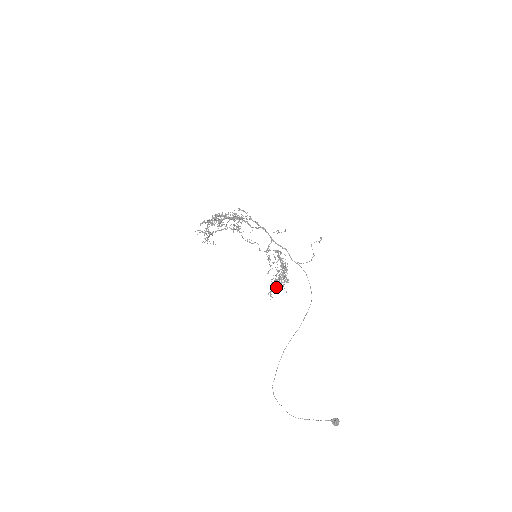
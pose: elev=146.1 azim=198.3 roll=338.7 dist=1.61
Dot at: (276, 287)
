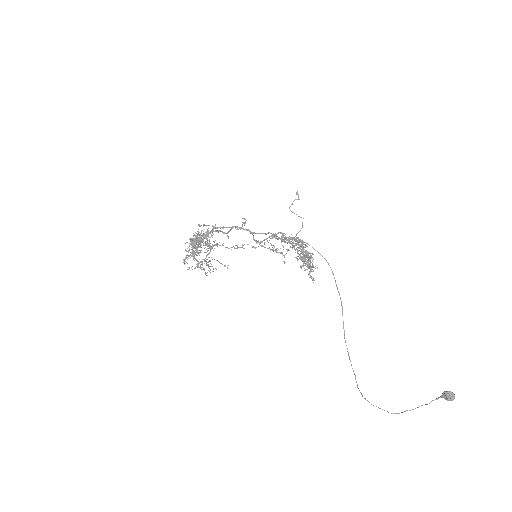
Dot at: (309, 267)
